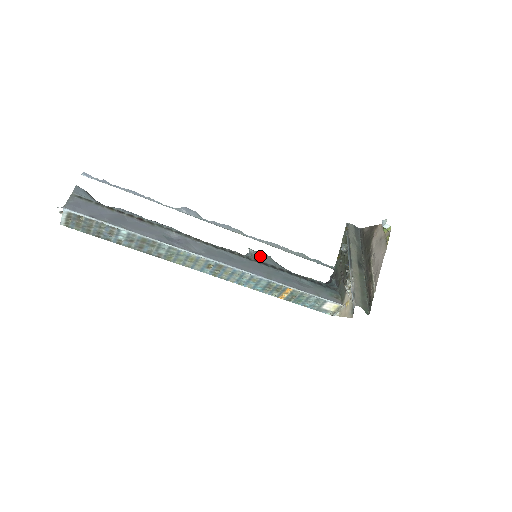
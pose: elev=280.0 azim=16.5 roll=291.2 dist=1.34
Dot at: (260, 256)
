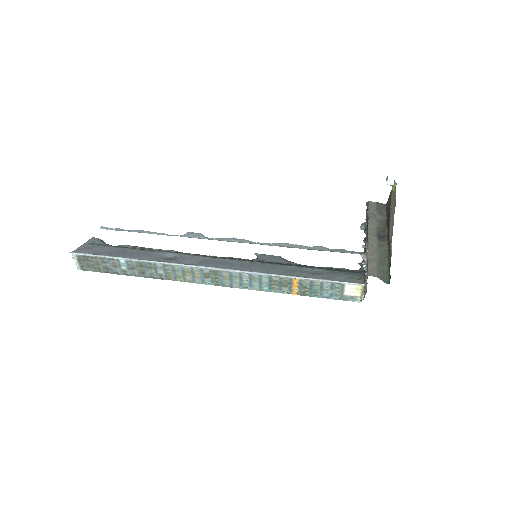
Dot at: (266, 257)
